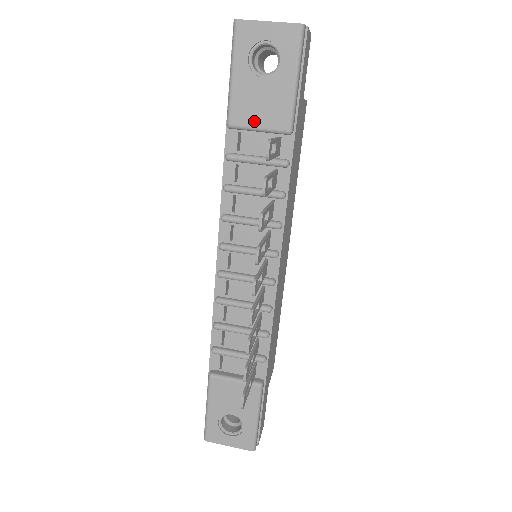
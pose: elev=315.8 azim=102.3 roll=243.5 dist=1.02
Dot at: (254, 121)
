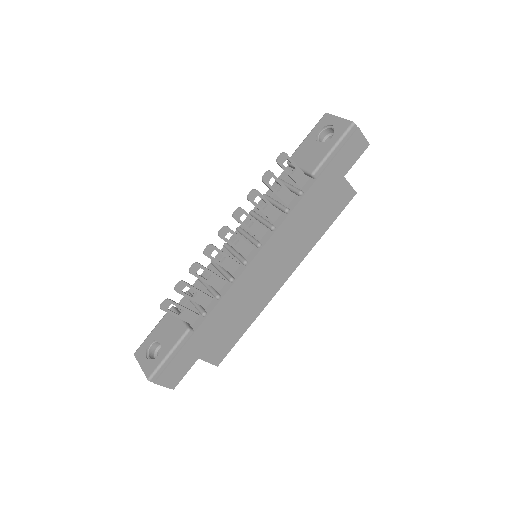
Dot at: (300, 163)
